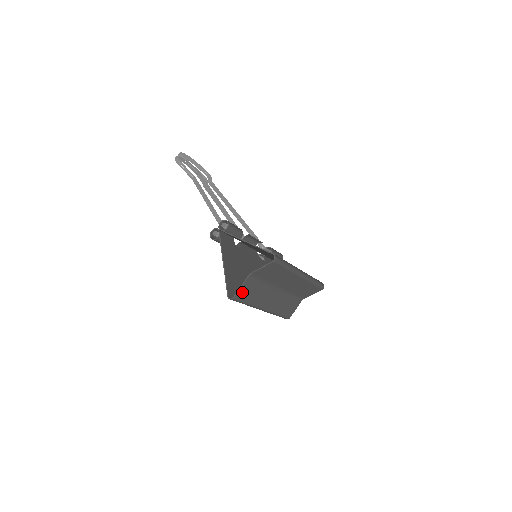
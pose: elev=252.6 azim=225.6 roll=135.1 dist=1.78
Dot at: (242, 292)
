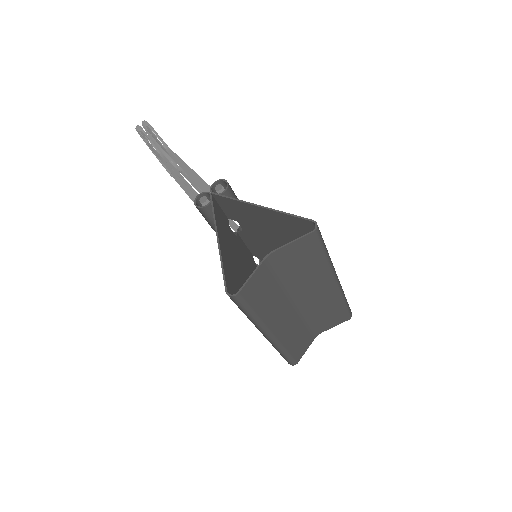
Dot at: (251, 287)
